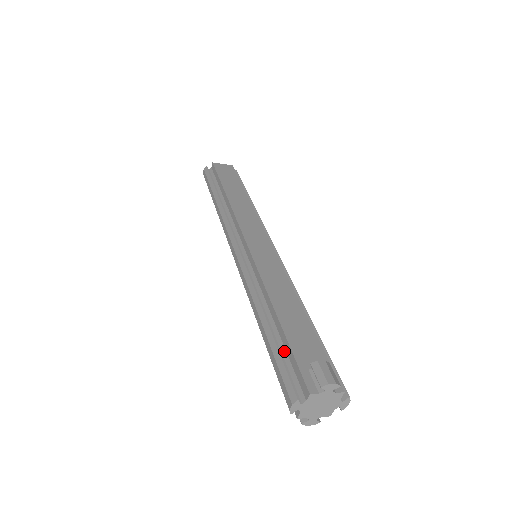
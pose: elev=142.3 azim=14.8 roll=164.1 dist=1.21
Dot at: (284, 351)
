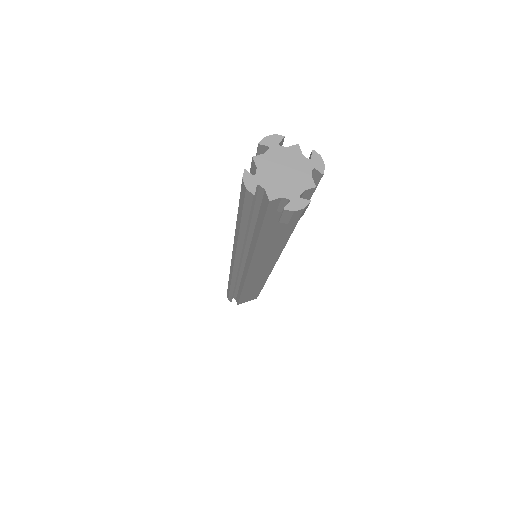
Dot at: occluded
